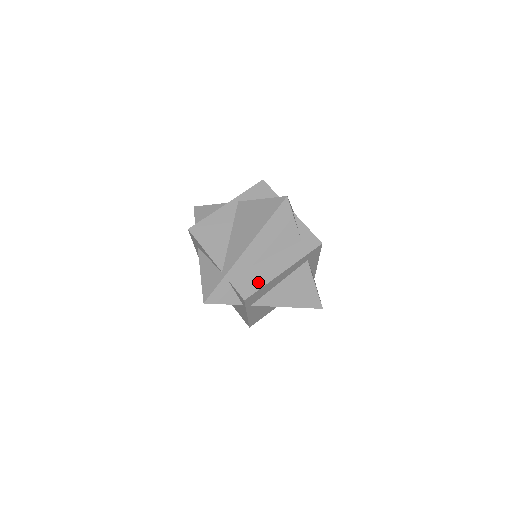
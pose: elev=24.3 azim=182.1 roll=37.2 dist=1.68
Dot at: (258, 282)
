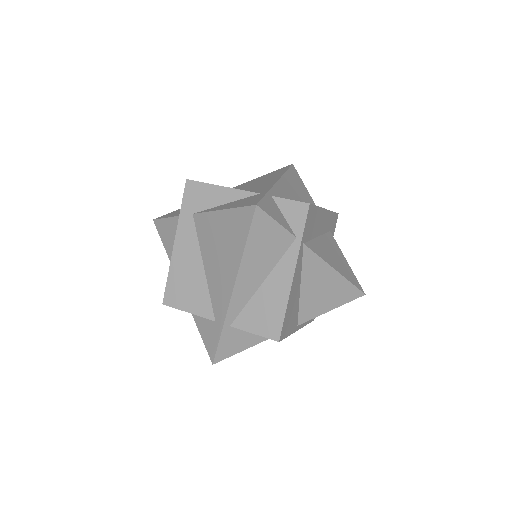
Dot at: occluded
